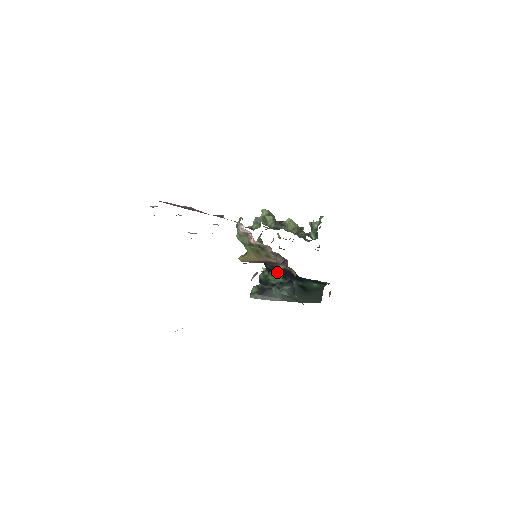
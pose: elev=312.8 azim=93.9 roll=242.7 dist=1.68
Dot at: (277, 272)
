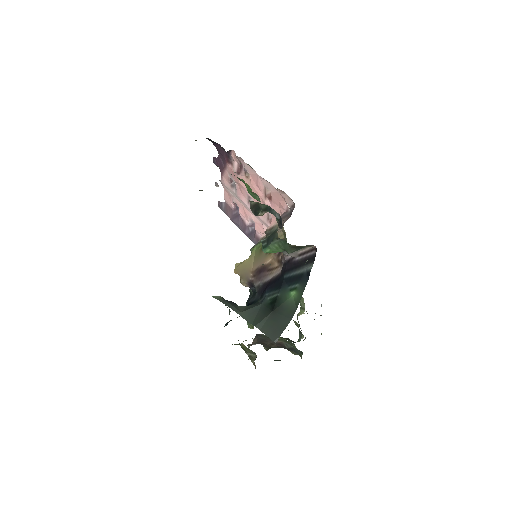
Dot at: (256, 302)
